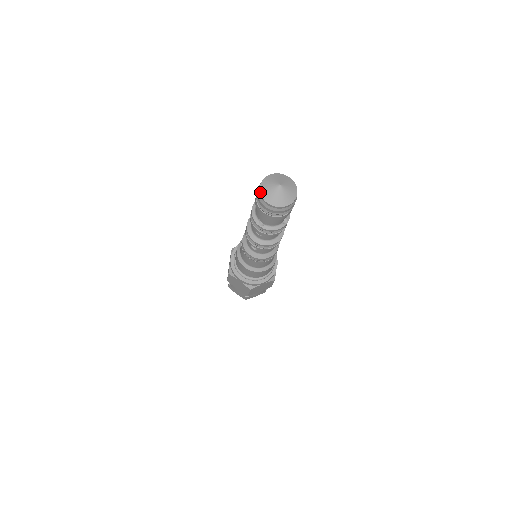
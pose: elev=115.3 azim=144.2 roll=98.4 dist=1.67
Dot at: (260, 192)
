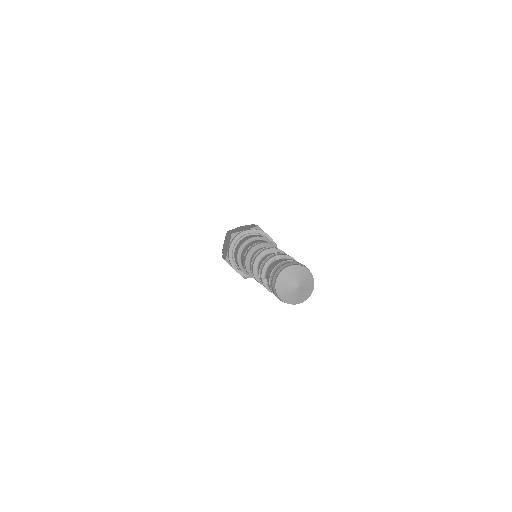
Dot at: occluded
